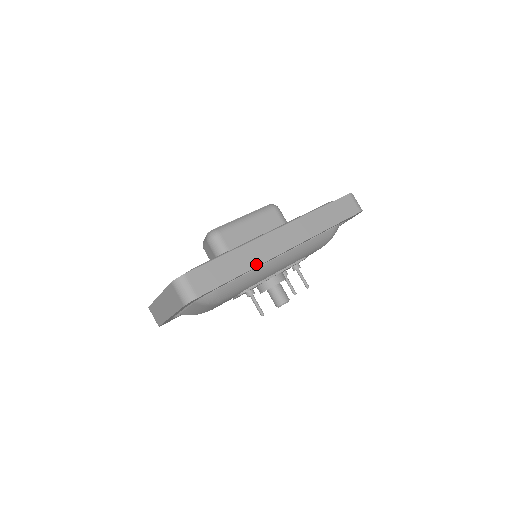
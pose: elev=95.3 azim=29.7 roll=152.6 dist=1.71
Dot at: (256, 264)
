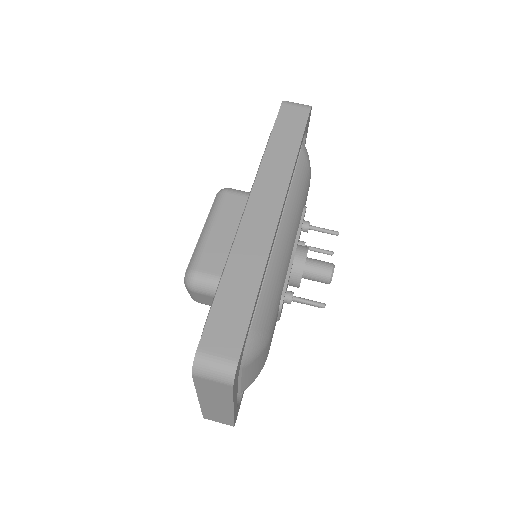
Dot at: (263, 260)
